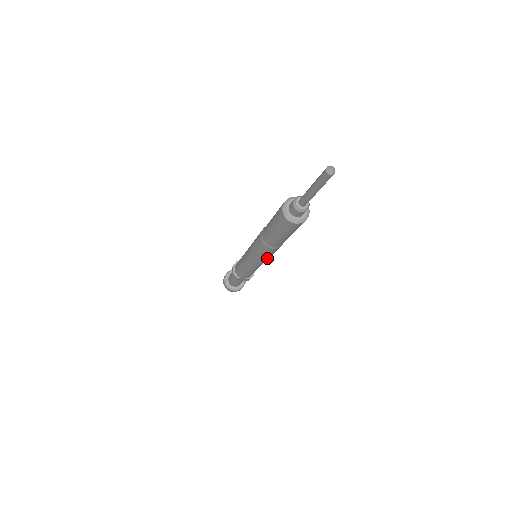
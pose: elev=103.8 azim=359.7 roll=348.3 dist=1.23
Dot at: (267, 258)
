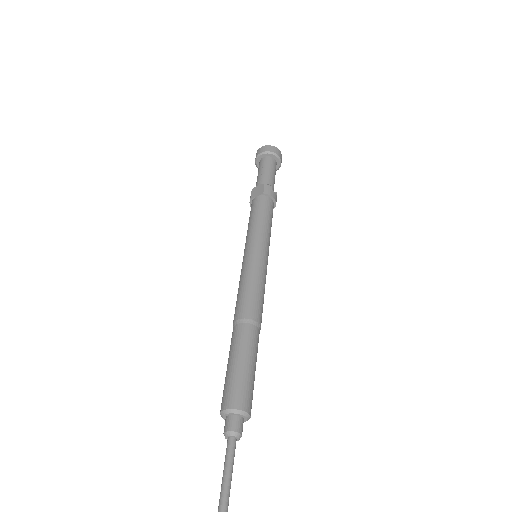
Dot at: occluded
